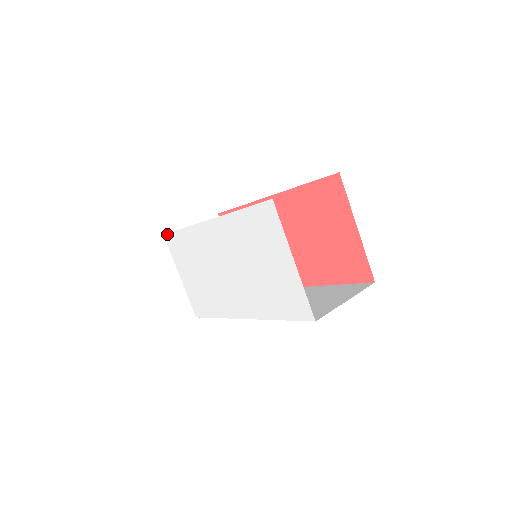
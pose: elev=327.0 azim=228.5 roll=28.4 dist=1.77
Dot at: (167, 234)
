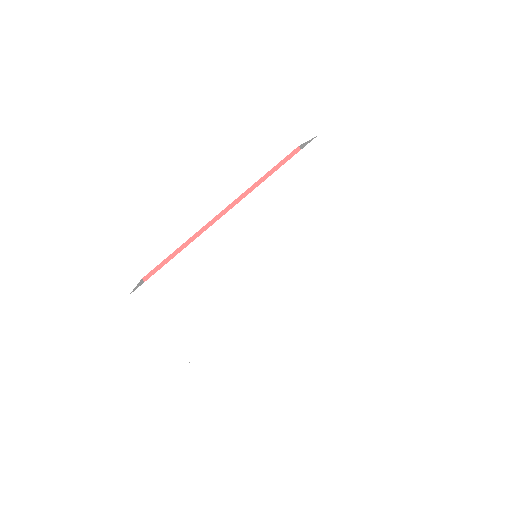
Dot at: (138, 288)
